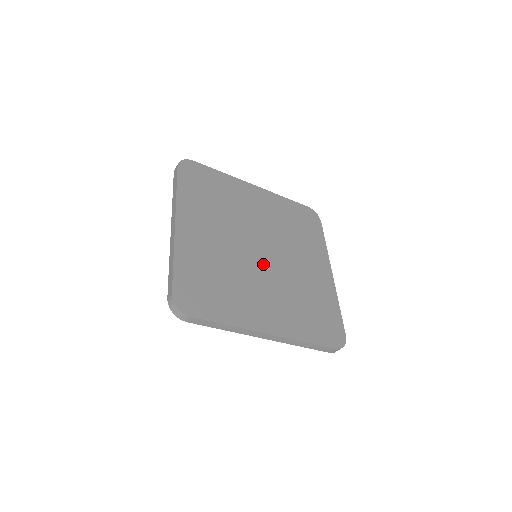
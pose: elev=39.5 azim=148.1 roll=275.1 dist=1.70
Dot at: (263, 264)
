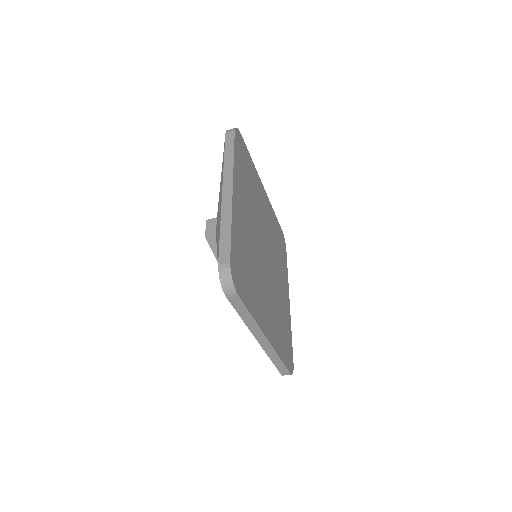
Dot at: (266, 268)
